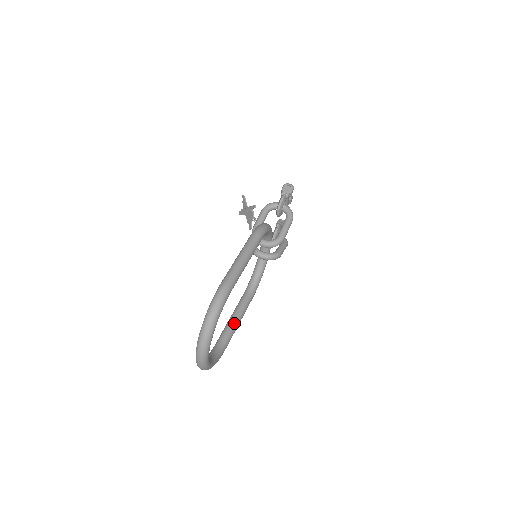
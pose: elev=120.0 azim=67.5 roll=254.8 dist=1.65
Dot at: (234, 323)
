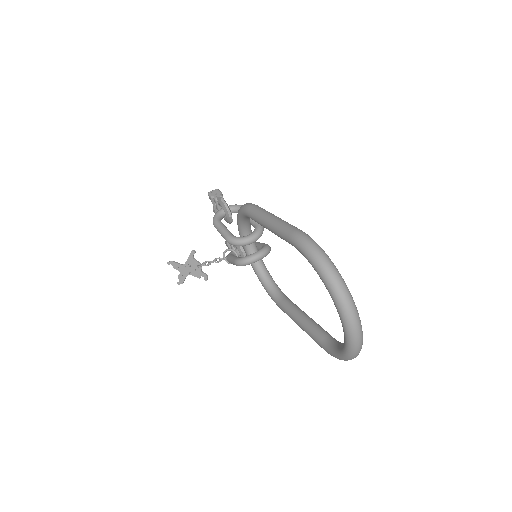
Dot at: (310, 320)
